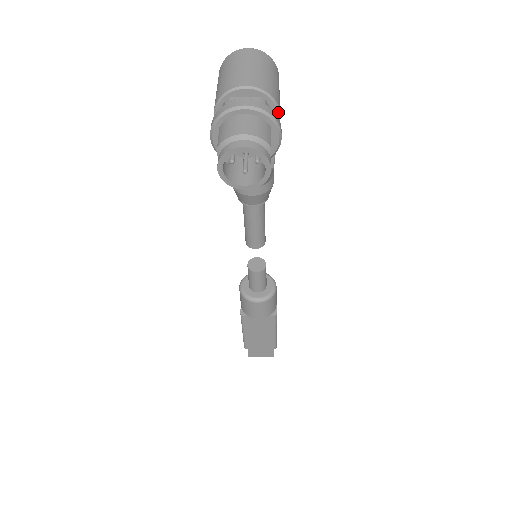
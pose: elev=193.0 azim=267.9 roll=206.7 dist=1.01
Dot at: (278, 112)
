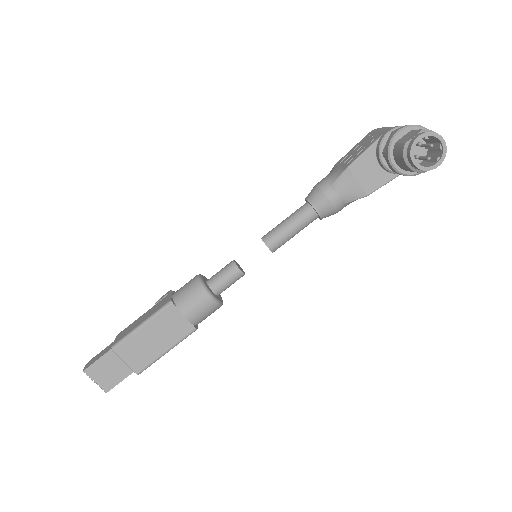
Dot at: occluded
